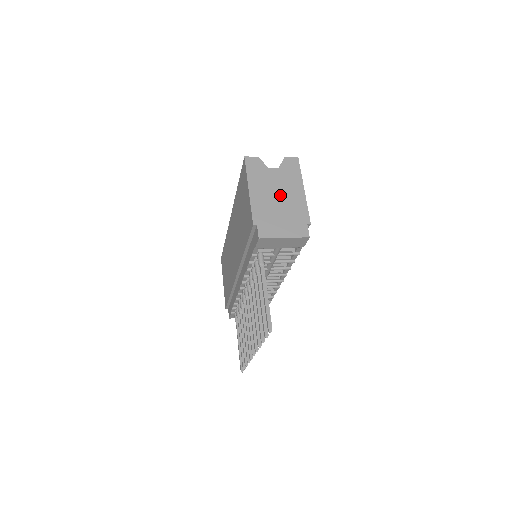
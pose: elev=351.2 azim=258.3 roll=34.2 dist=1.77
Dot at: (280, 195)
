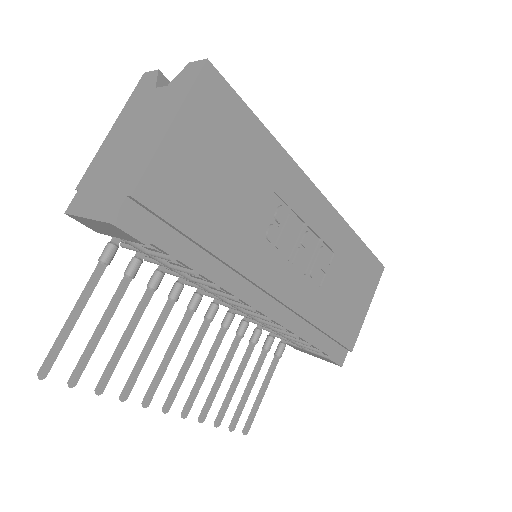
Dot at: (134, 137)
